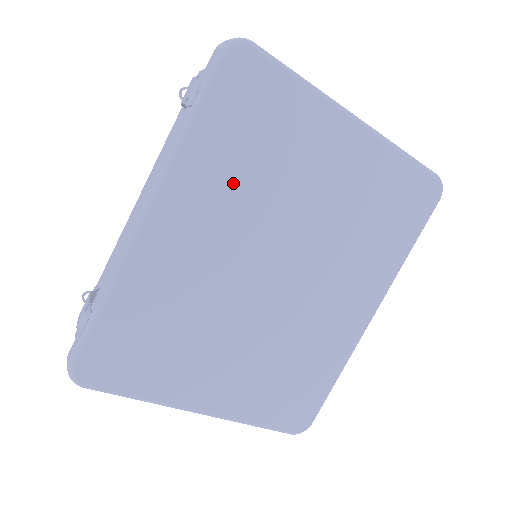
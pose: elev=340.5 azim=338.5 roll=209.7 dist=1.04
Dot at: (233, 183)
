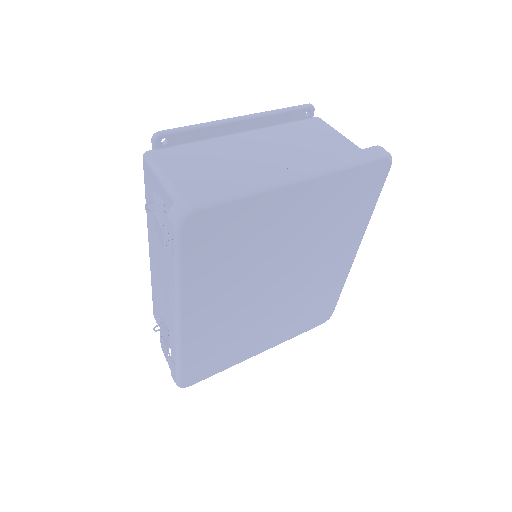
Dot at: (225, 274)
